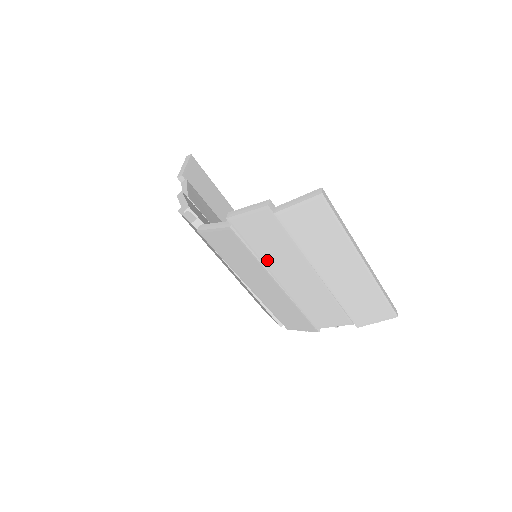
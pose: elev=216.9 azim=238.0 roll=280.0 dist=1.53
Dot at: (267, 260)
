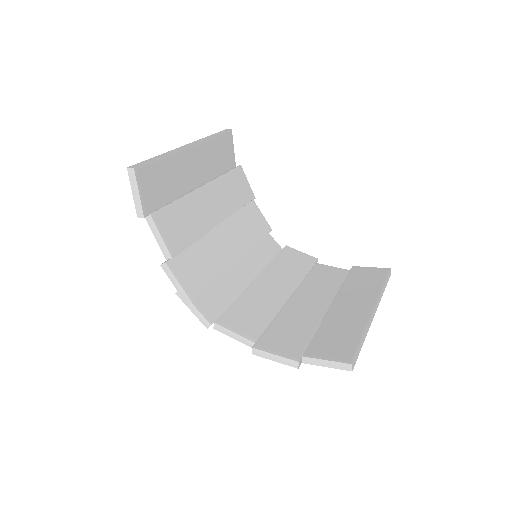
Dot at: occluded
